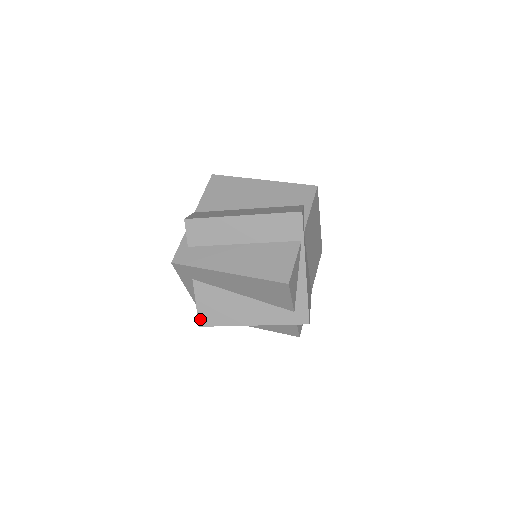
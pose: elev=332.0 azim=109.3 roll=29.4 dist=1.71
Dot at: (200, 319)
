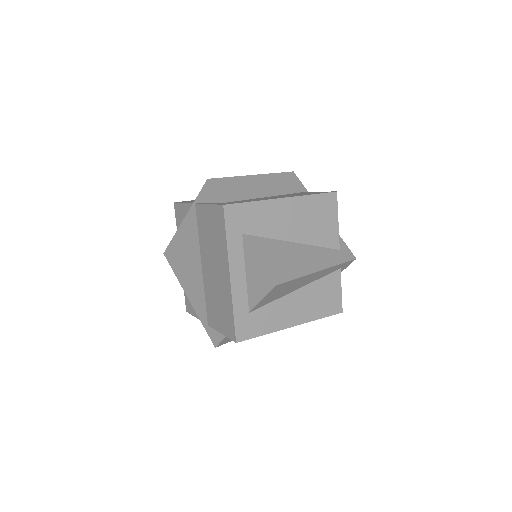
Dot at: (271, 276)
